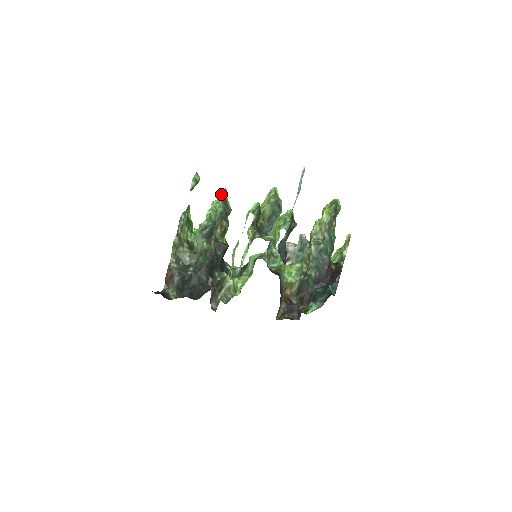
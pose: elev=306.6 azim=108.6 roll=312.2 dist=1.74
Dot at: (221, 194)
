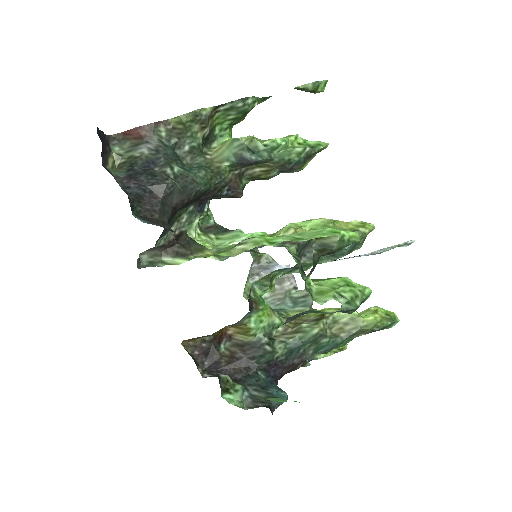
Dot at: (317, 143)
